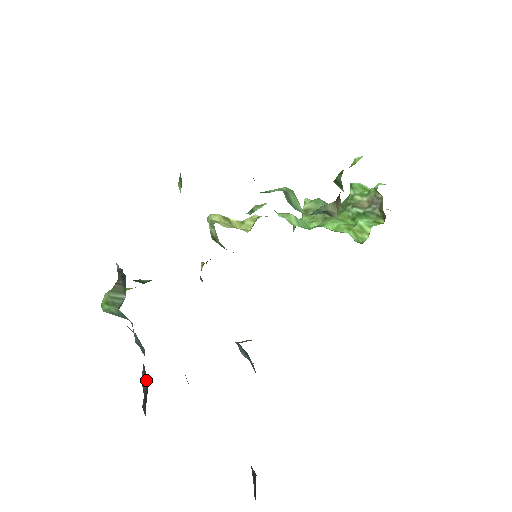
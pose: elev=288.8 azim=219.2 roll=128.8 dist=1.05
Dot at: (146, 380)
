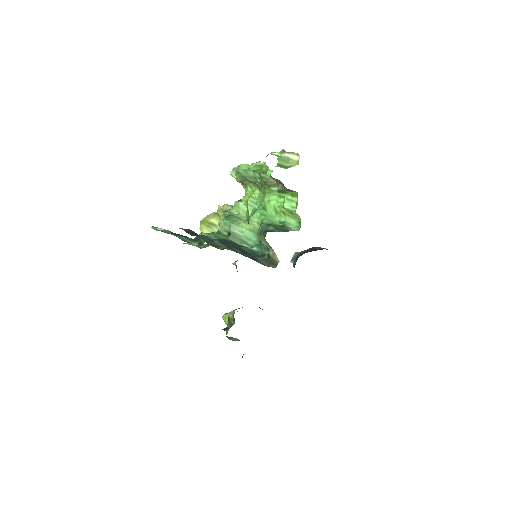
Dot at: occluded
